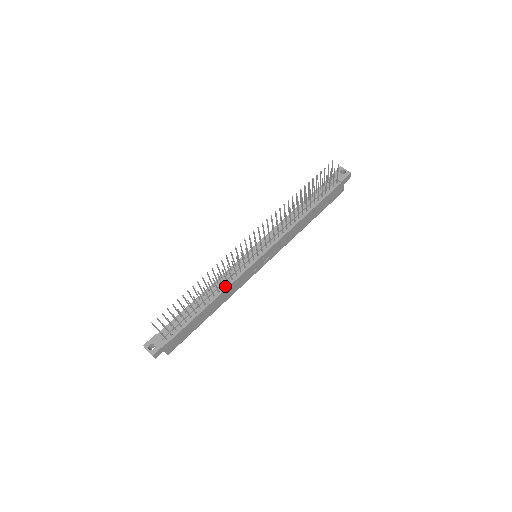
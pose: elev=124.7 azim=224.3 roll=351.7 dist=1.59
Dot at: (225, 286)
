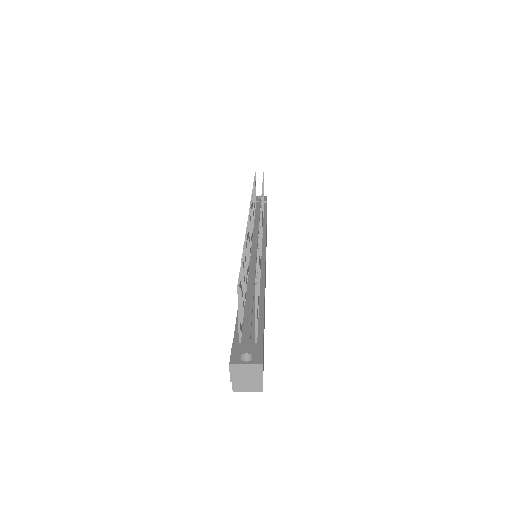
Dot at: (260, 275)
